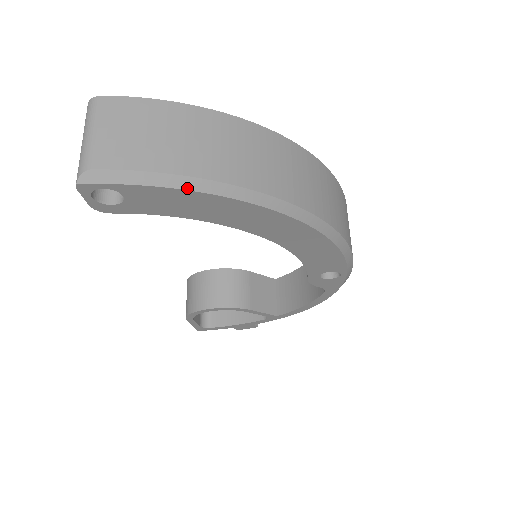
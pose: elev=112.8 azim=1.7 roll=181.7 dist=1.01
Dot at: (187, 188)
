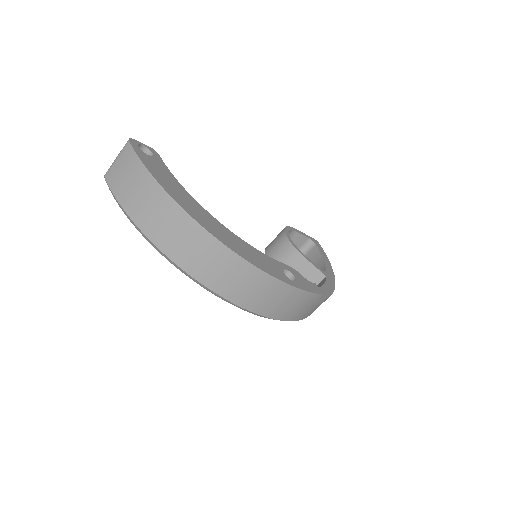
Dot at: (125, 213)
